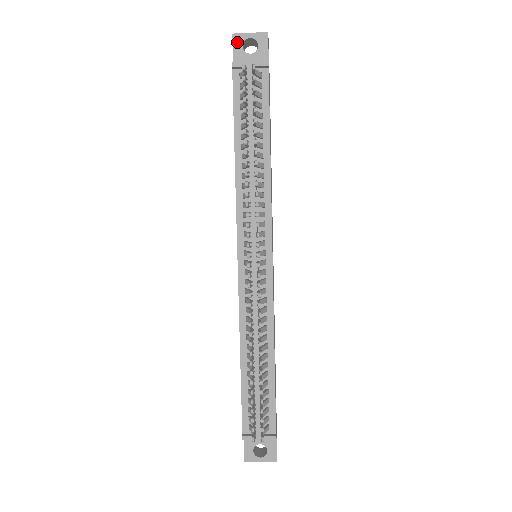
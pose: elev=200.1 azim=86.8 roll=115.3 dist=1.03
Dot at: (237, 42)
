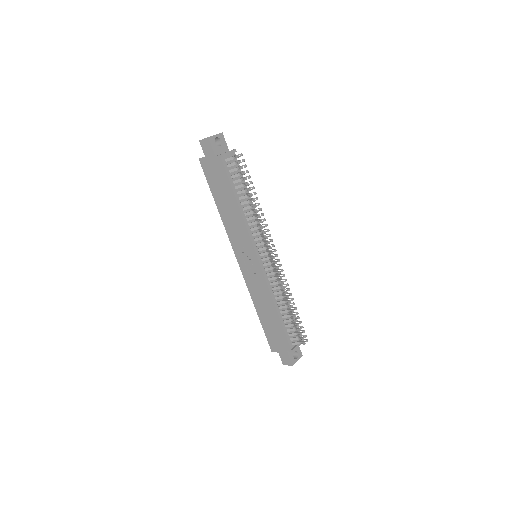
Dot at: (212, 141)
